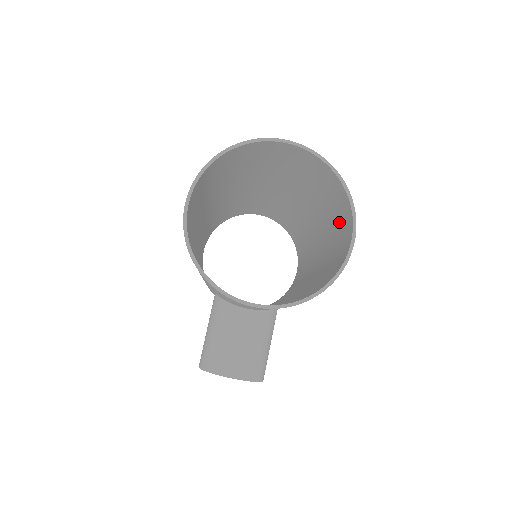
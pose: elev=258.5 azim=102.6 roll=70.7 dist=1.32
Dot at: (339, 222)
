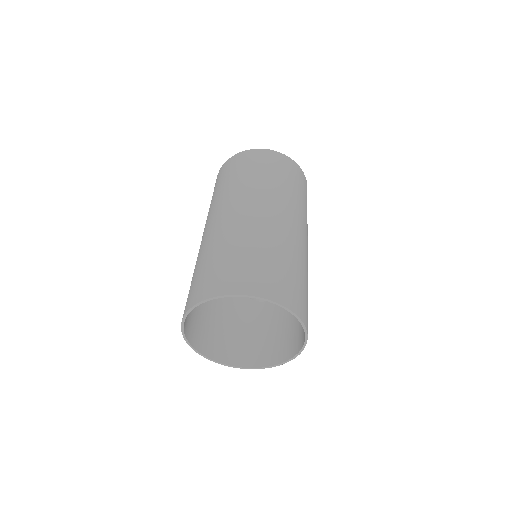
Dot at: occluded
